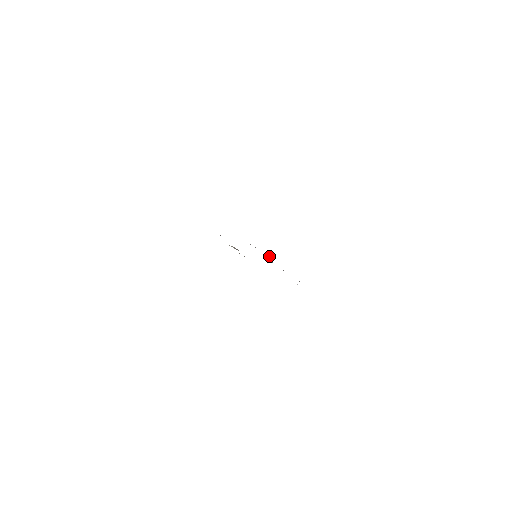
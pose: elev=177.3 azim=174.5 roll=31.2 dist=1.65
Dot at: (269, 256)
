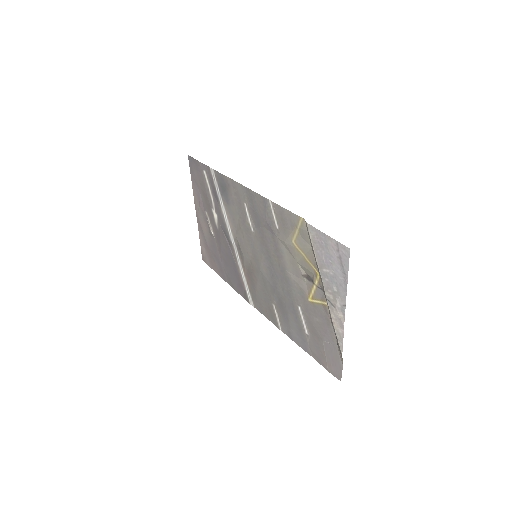
Dot at: (211, 229)
